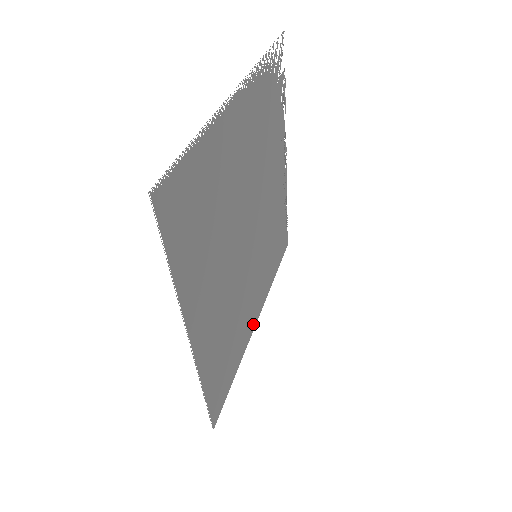
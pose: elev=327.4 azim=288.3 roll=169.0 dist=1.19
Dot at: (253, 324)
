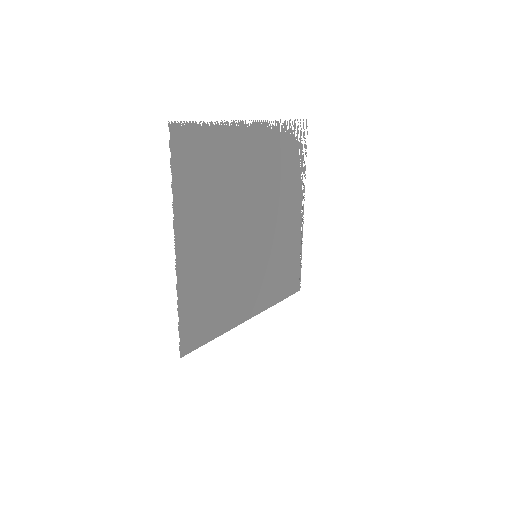
Dot at: (244, 316)
